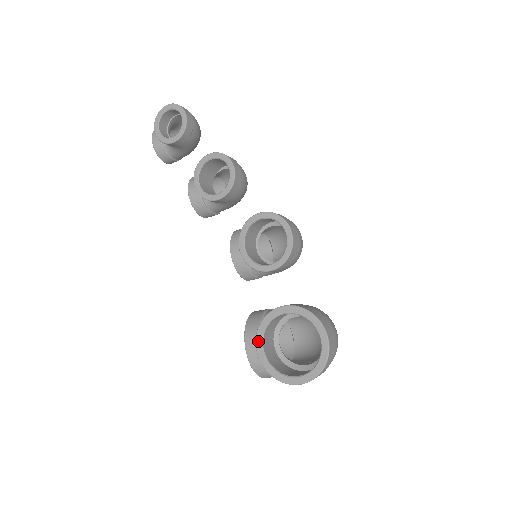
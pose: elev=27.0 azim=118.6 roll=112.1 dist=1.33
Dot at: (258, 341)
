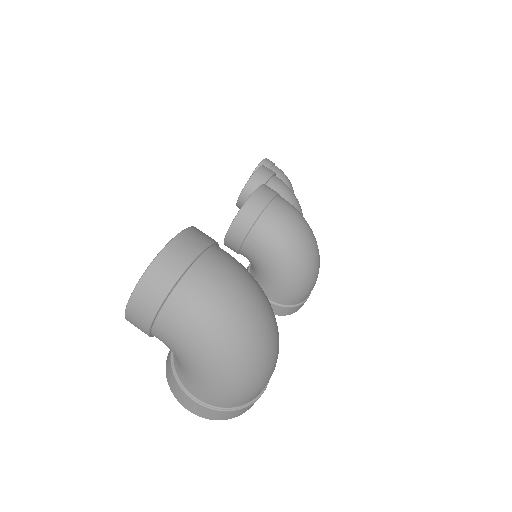
Dot at: occluded
